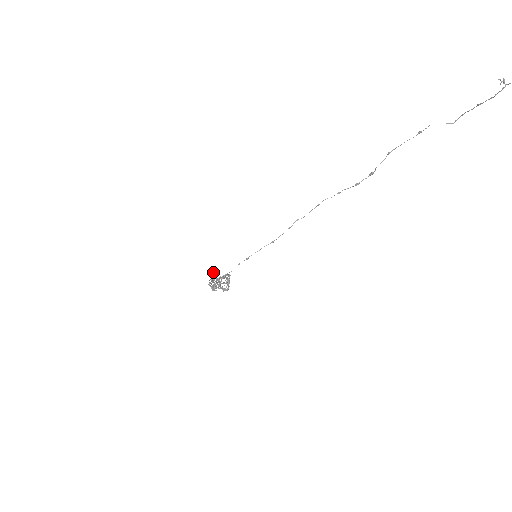
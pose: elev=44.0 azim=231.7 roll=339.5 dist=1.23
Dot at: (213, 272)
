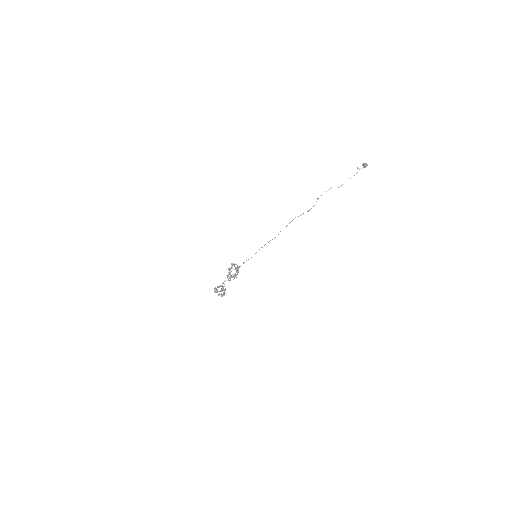
Dot at: (232, 265)
